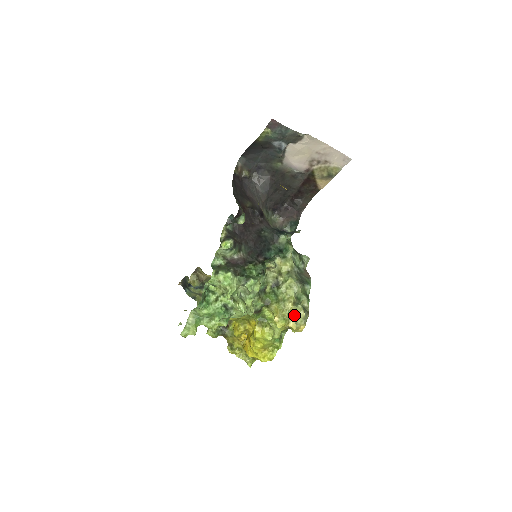
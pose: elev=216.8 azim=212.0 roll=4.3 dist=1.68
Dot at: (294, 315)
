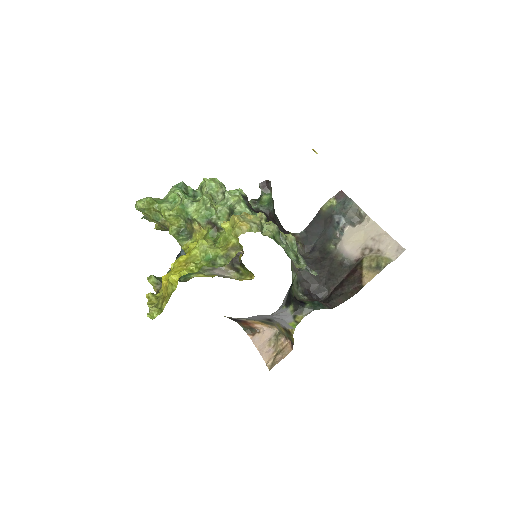
Dot at: (247, 216)
